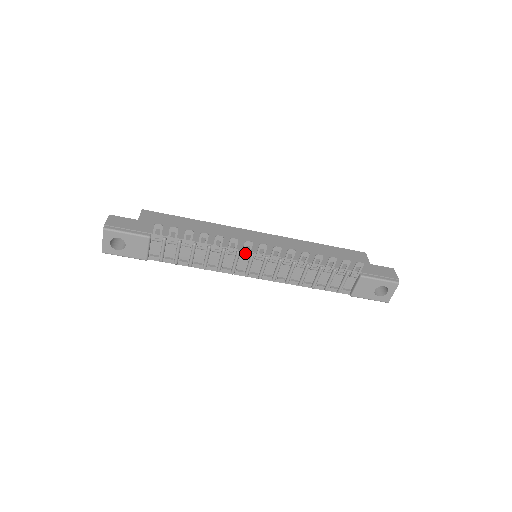
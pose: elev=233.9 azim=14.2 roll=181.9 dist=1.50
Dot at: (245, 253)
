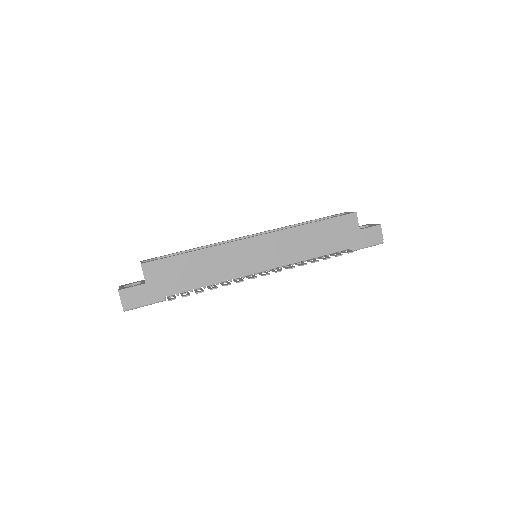
Dot at: (249, 274)
